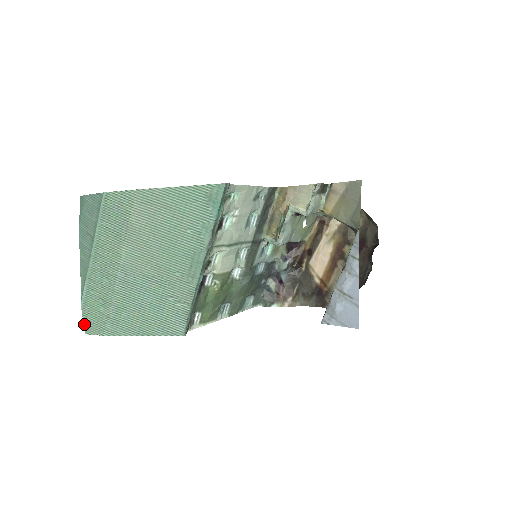
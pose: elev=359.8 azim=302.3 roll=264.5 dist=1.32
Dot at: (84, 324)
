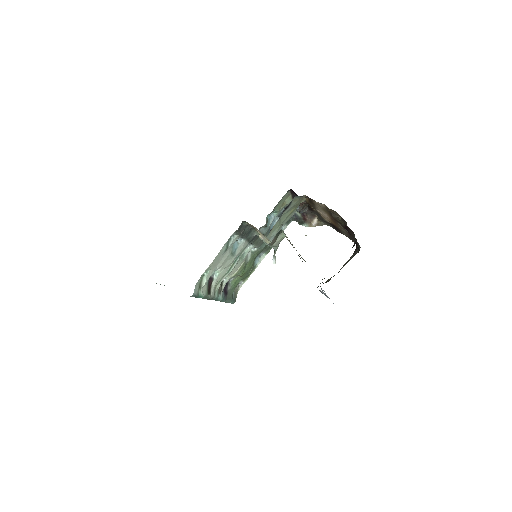
Dot at: occluded
